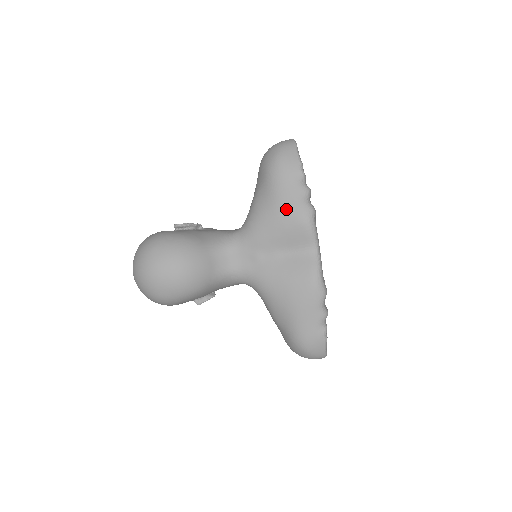
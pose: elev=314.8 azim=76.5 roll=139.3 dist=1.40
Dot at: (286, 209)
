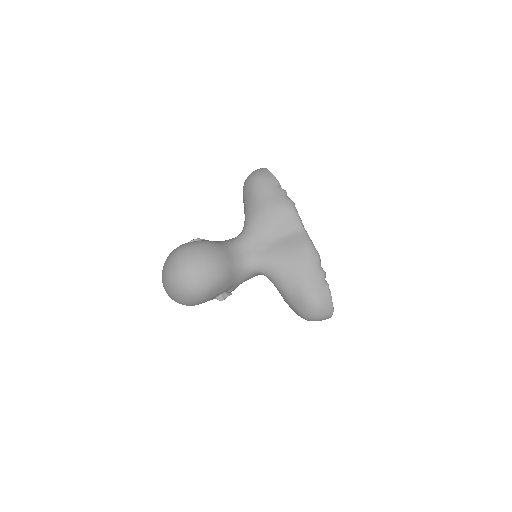
Dot at: (275, 204)
